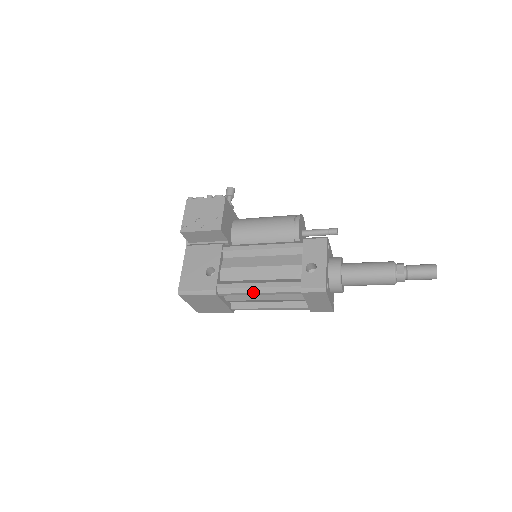
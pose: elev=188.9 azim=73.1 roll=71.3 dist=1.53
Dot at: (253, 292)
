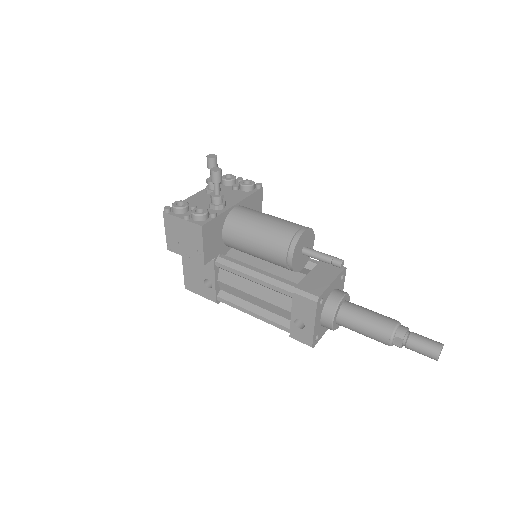
Dot at: occluded
